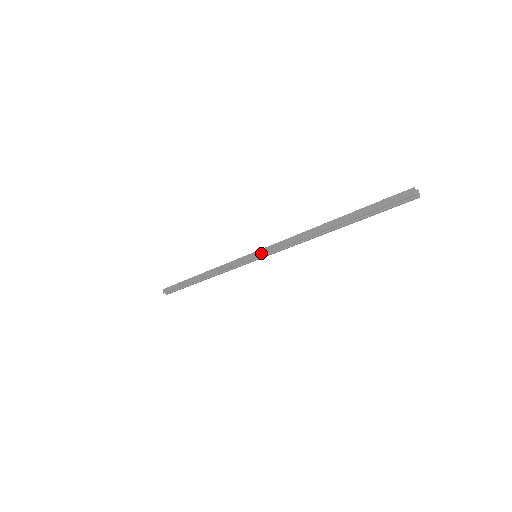
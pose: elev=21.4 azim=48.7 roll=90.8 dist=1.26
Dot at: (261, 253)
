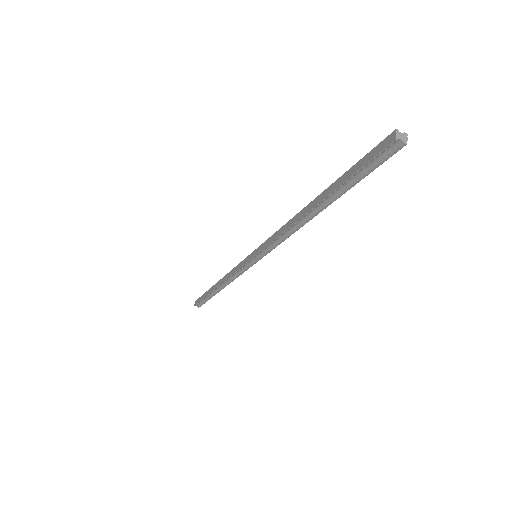
Dot at: (257, 251)
